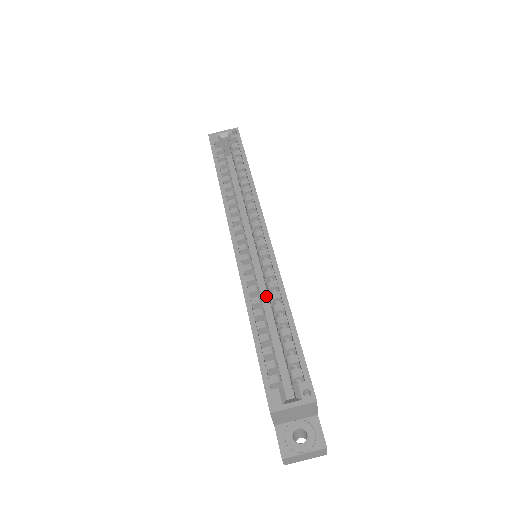
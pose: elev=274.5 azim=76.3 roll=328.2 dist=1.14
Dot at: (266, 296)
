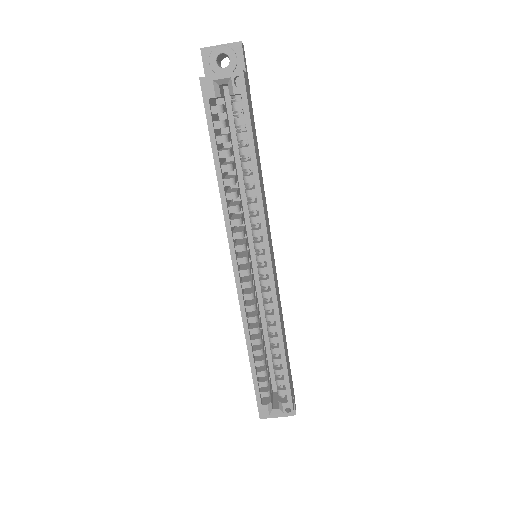
Dot at: occluded
